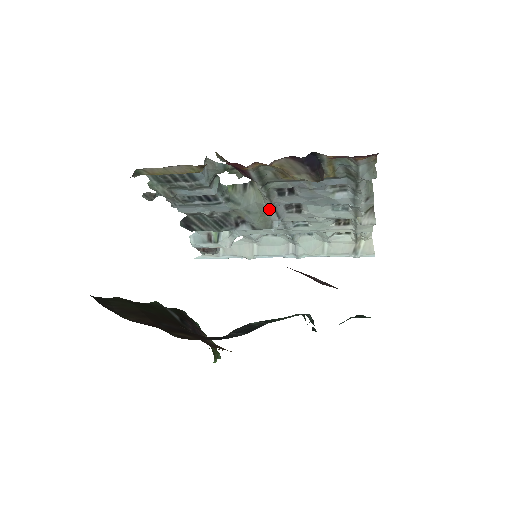
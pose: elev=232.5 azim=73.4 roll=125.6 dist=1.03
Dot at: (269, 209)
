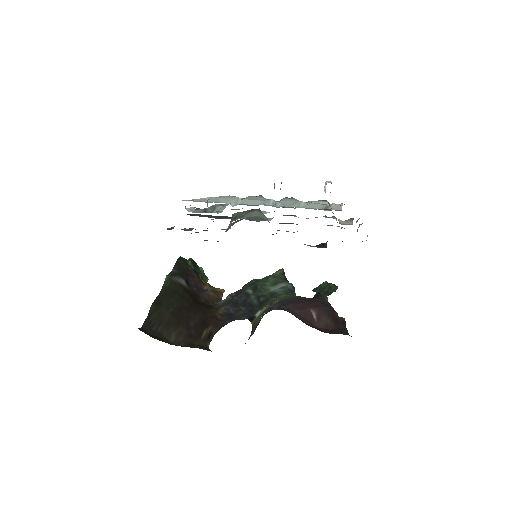
Dot at: occluded
